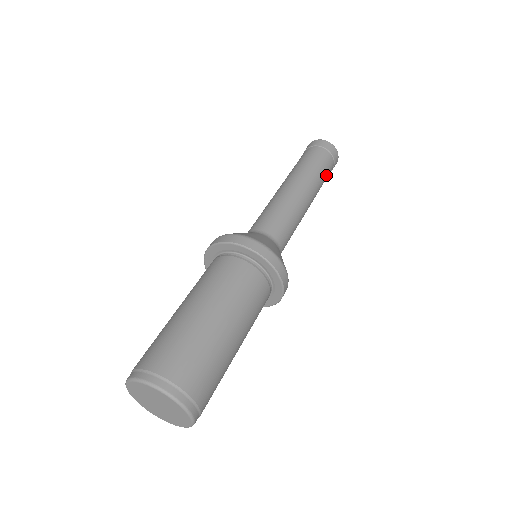
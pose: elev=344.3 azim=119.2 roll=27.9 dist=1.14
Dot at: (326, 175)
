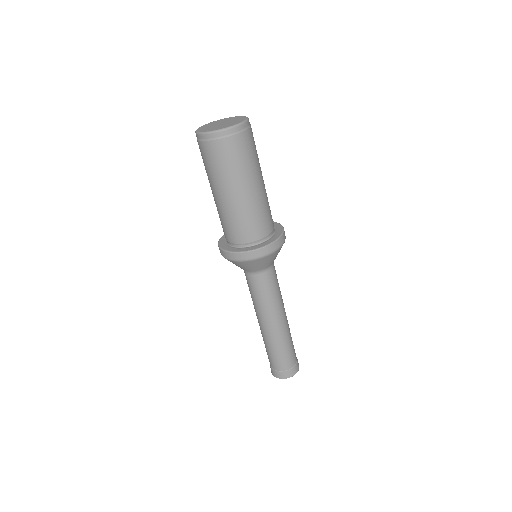
Dot at: (293, 347)
